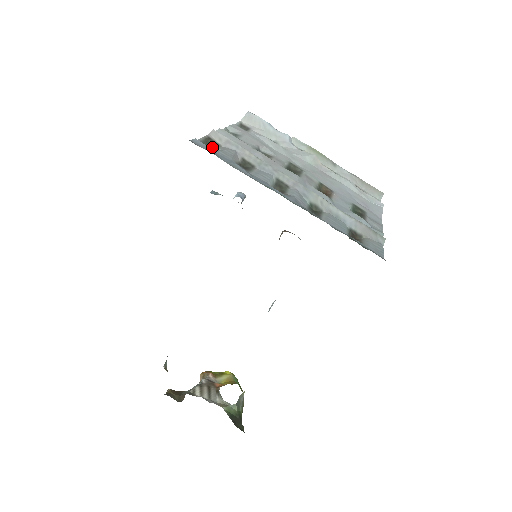
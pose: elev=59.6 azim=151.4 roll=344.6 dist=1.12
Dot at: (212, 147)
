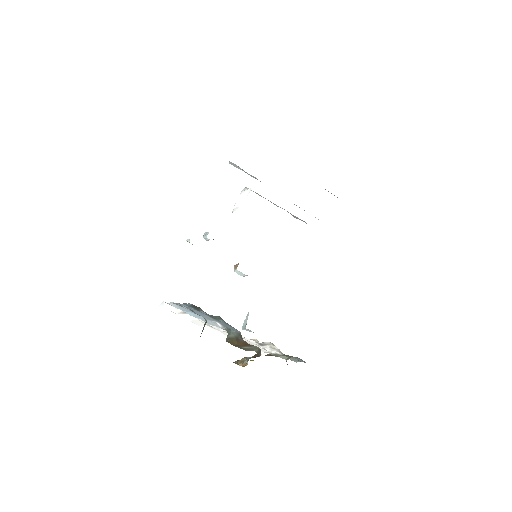
Dot at: occluded
